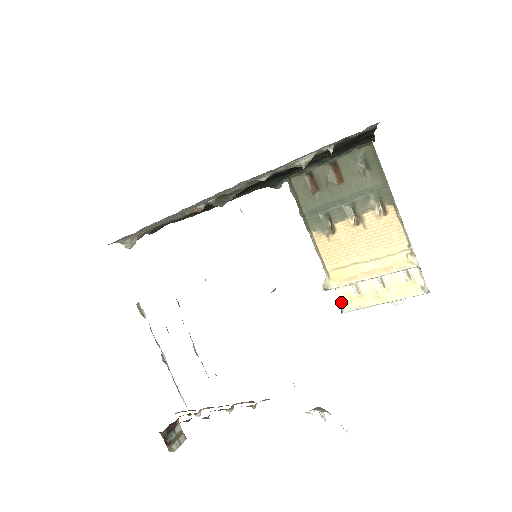
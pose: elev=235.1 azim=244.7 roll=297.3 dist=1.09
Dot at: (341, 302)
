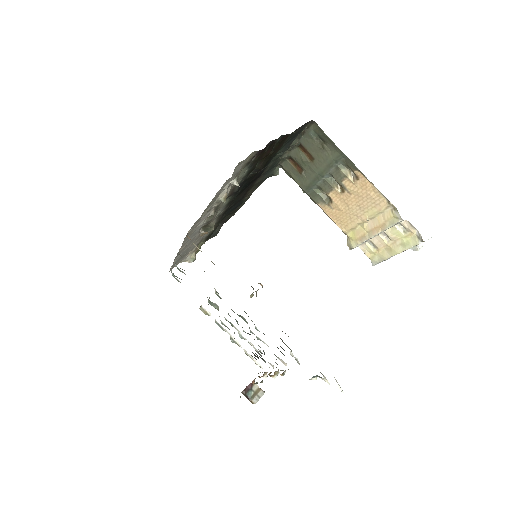
Dot at: (368, 257)
